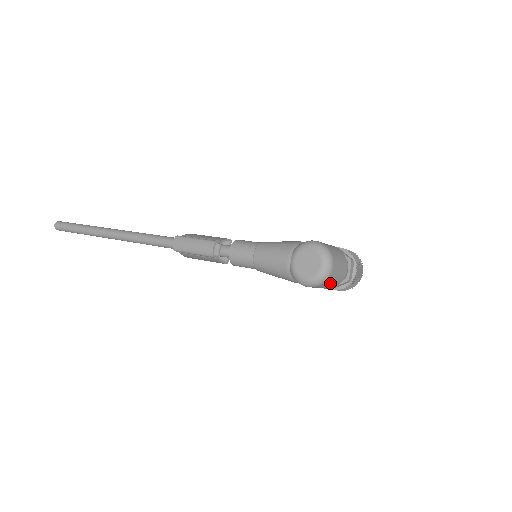
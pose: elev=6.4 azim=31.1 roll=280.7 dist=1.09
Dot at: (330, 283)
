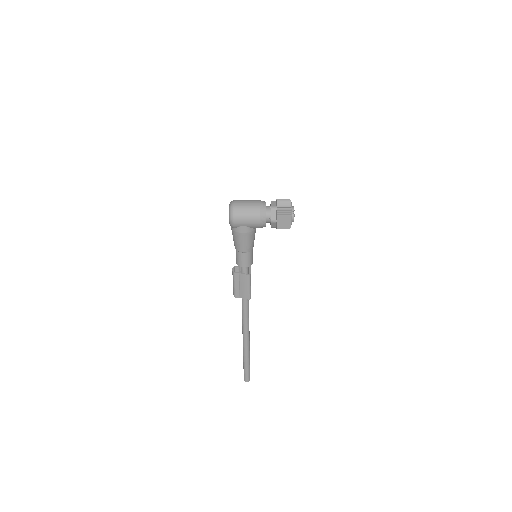
Dot at: (245, 211)
